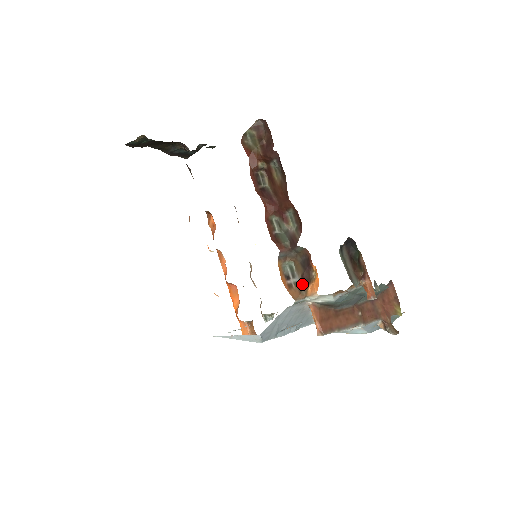
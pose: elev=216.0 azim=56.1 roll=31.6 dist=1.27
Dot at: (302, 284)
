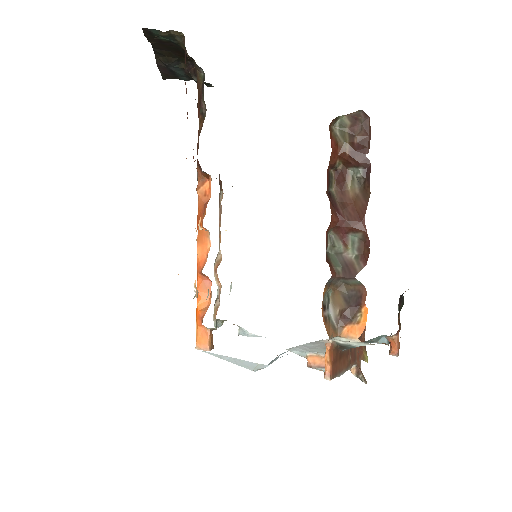
Dot at: (338, 320)
